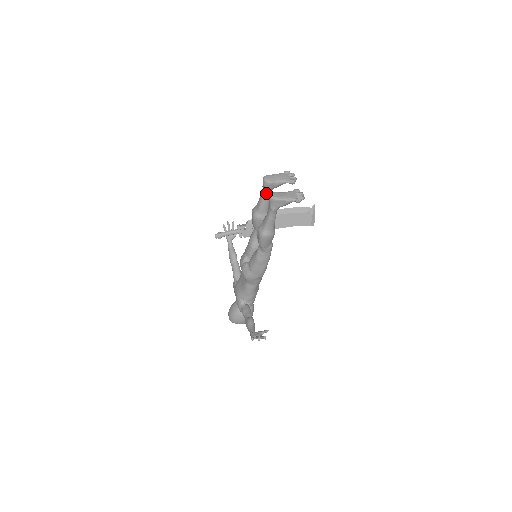
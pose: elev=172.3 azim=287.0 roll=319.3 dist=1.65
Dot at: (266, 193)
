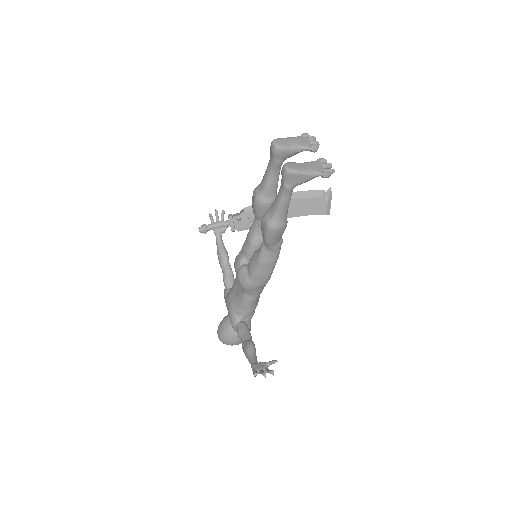
Dot at: (275, 165)
